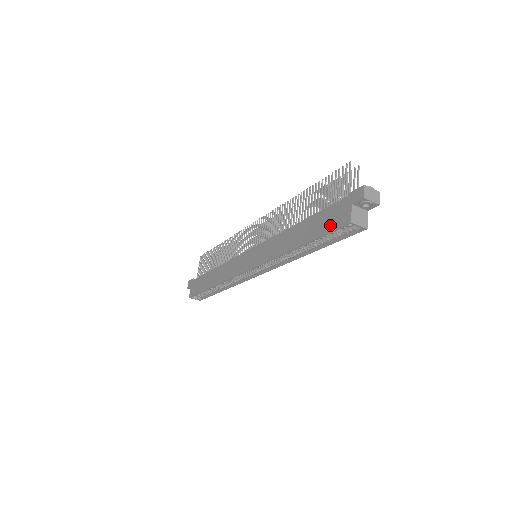
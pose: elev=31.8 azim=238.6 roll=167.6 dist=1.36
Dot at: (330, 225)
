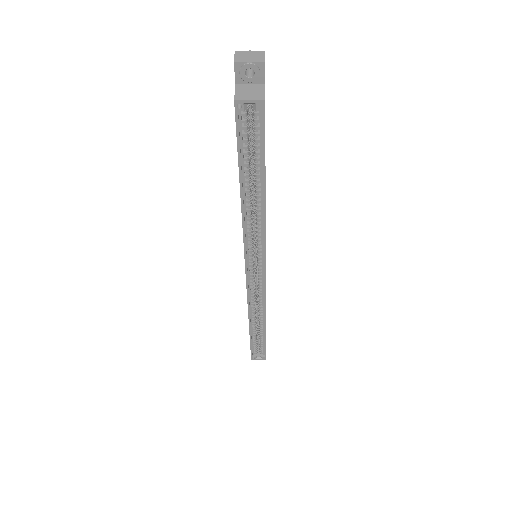
Dot at: occluded
